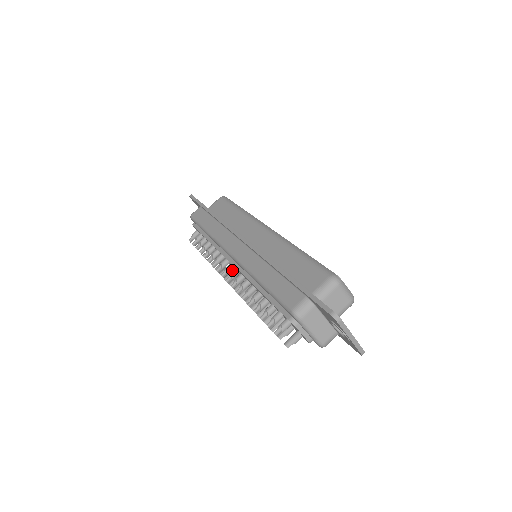
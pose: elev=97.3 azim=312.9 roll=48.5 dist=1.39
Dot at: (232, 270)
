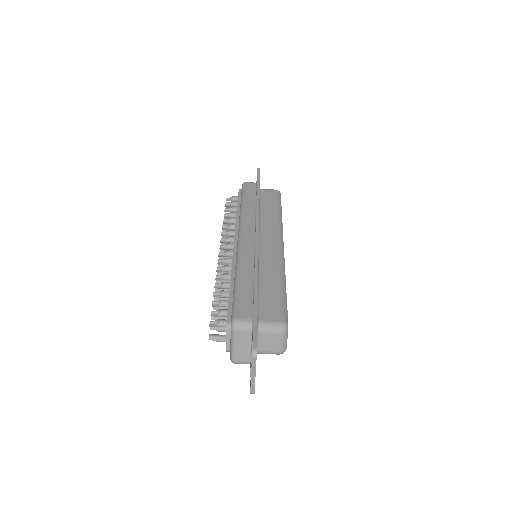
Dot at: occluded
